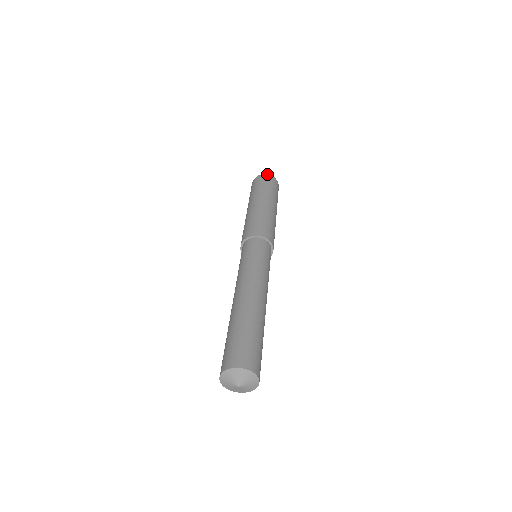
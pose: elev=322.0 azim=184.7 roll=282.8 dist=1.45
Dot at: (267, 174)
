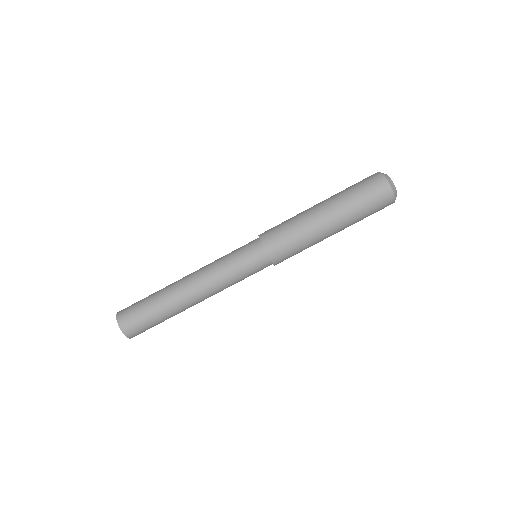
Dot at: (383, 175)
